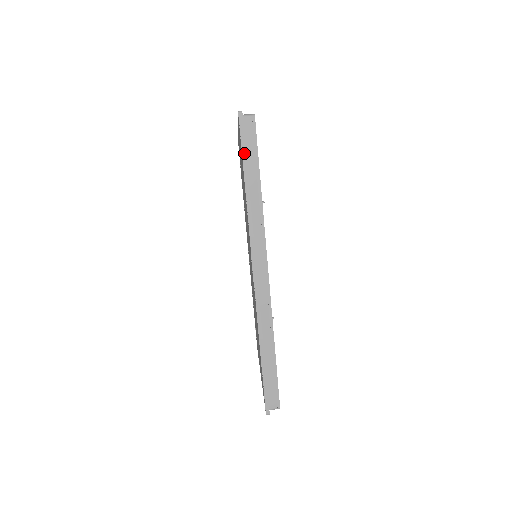
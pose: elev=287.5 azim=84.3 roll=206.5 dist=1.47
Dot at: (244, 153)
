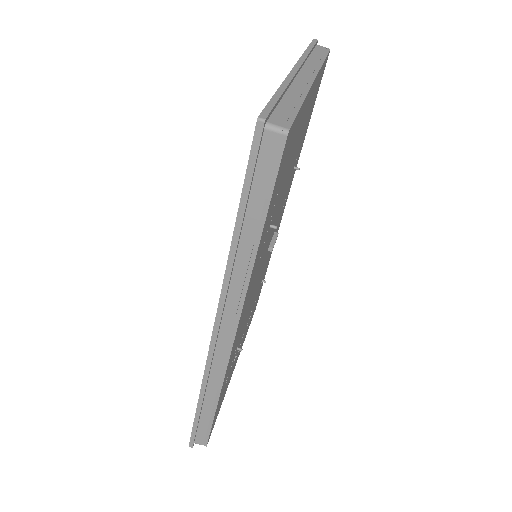
Dot at: (246, 190)
